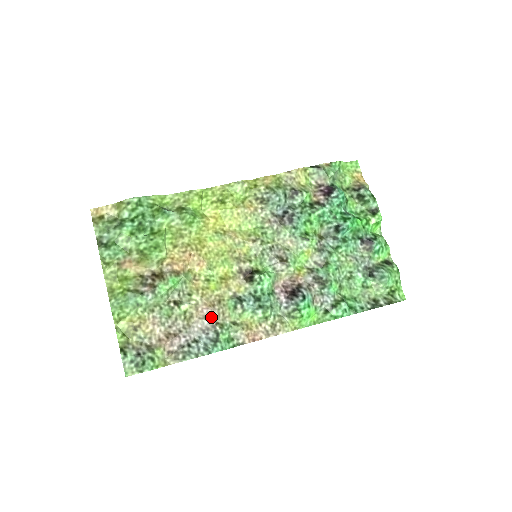
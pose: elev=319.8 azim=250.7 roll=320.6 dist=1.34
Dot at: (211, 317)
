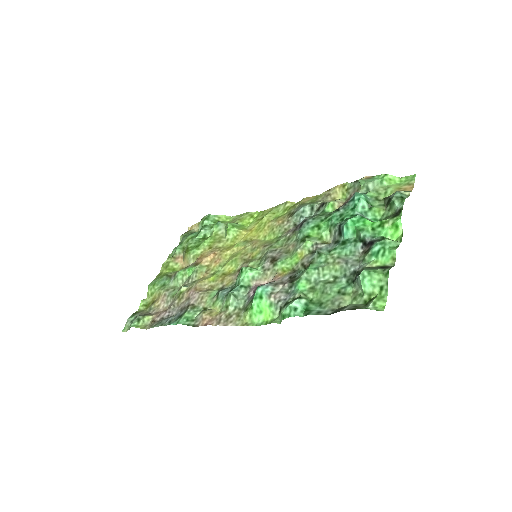
Dot at: (192, 299)
